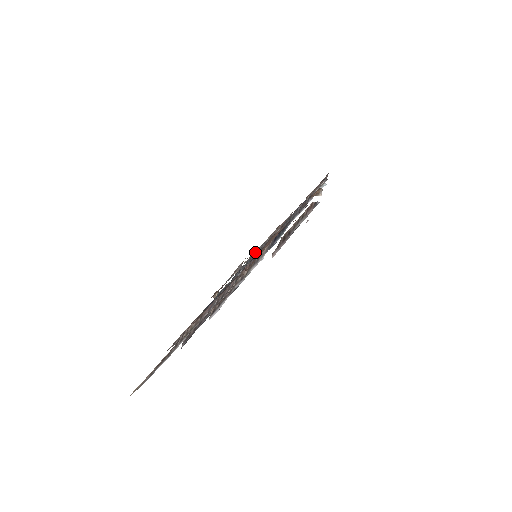
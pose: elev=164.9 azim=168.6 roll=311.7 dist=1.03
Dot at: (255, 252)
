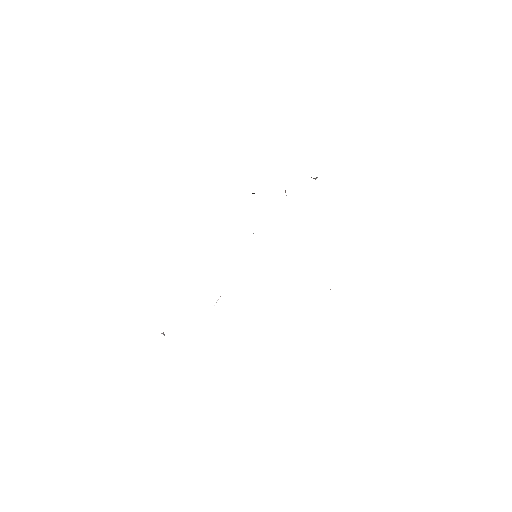
Dot at: occluded
